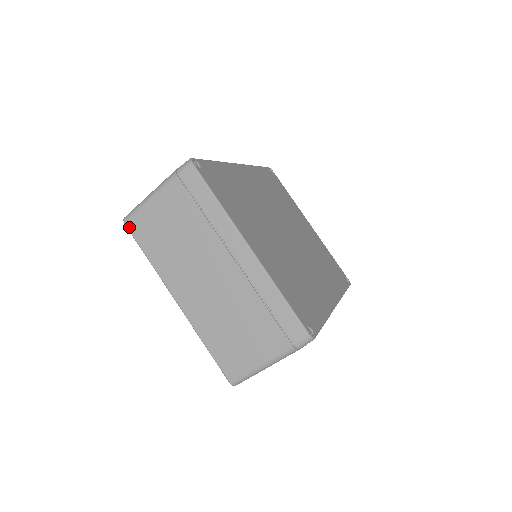
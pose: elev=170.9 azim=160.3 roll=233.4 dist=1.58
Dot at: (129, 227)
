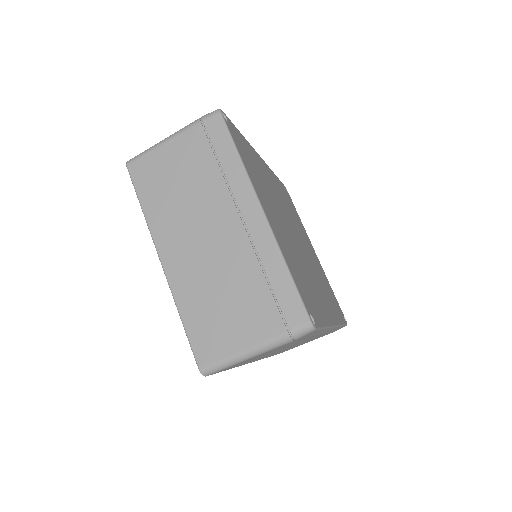
Dot at: (131, 170)
